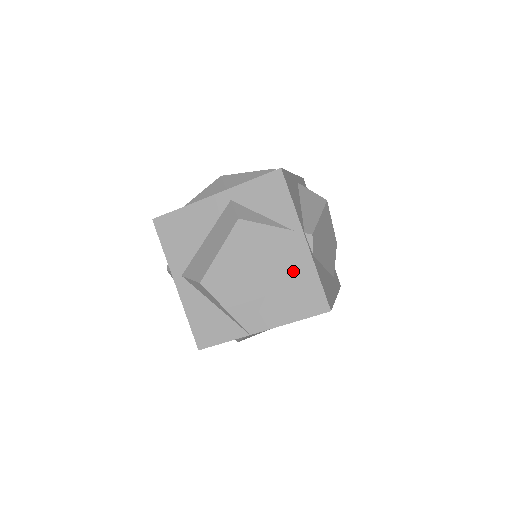
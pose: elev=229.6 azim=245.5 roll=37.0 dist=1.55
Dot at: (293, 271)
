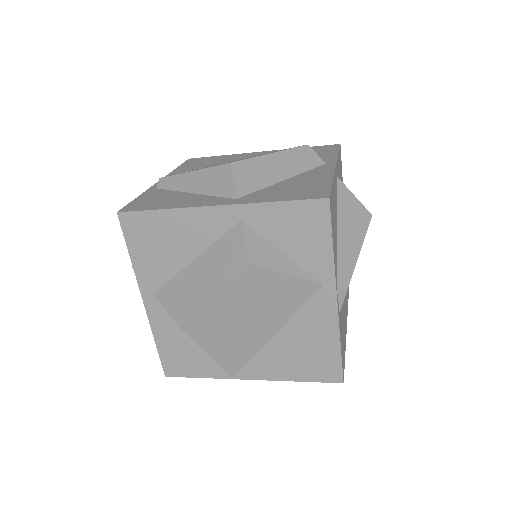
Dot at: (308, 330)
